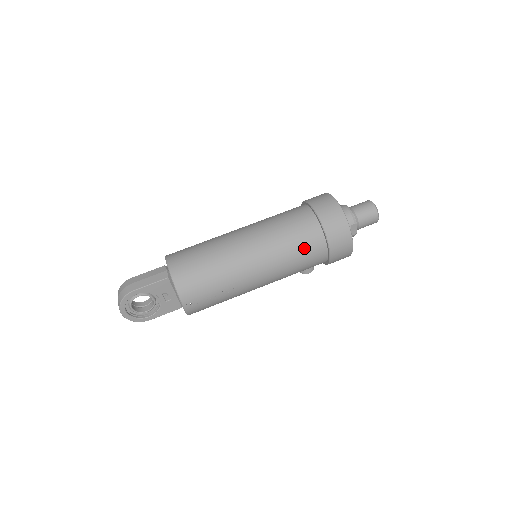
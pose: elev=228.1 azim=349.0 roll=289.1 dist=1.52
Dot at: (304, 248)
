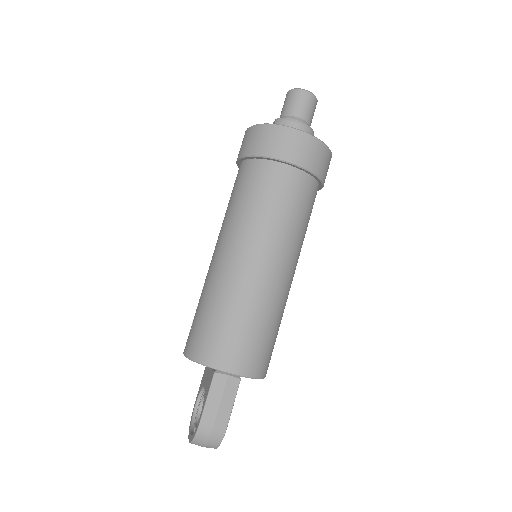
Dot at: occluded
